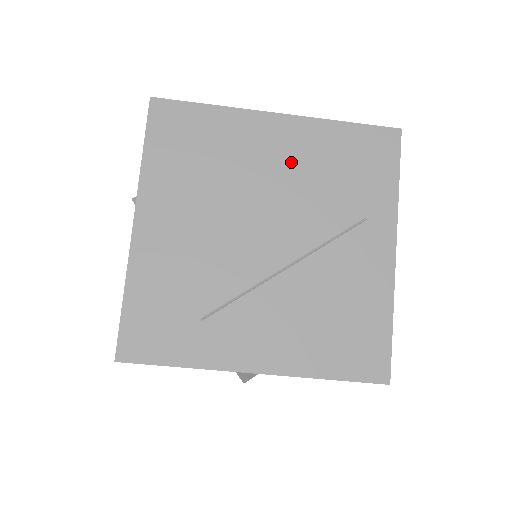
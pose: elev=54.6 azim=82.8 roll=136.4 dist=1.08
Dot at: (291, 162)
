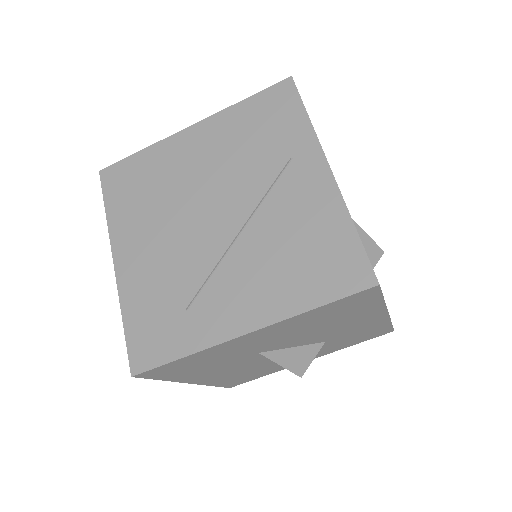
Dot at: (213, 153)
